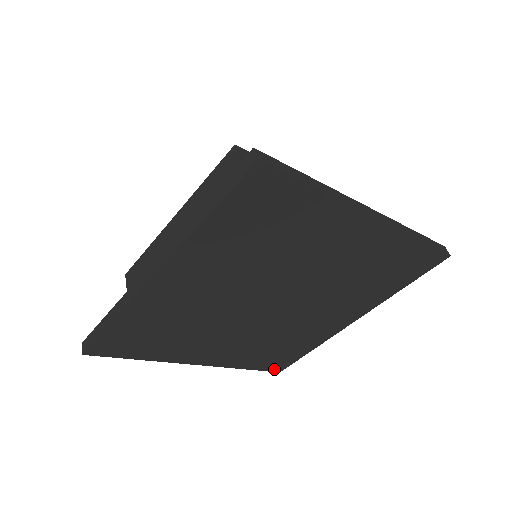
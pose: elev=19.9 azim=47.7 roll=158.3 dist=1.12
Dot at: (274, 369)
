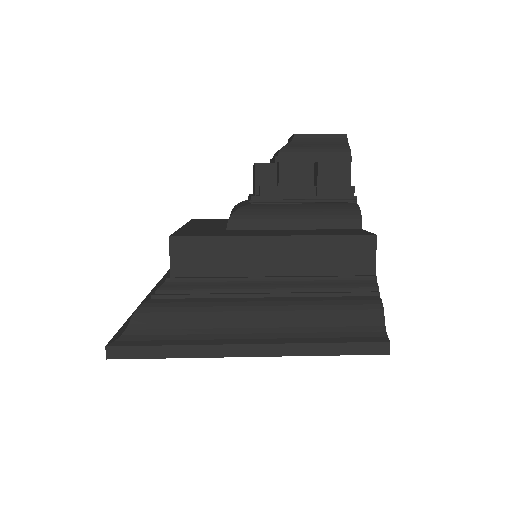
Dot at: occluded
